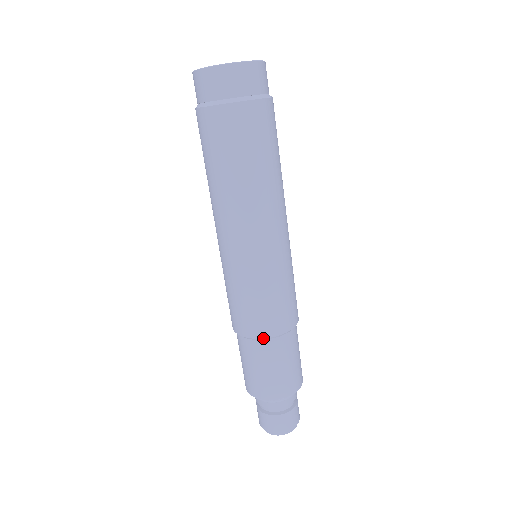
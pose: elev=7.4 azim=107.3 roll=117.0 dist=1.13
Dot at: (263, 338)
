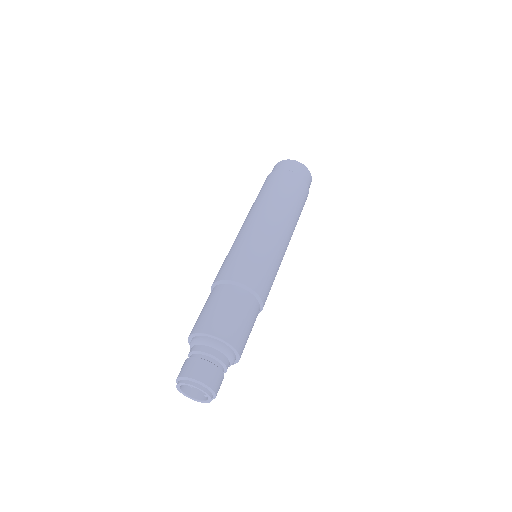
Dot at: (223, 280)
